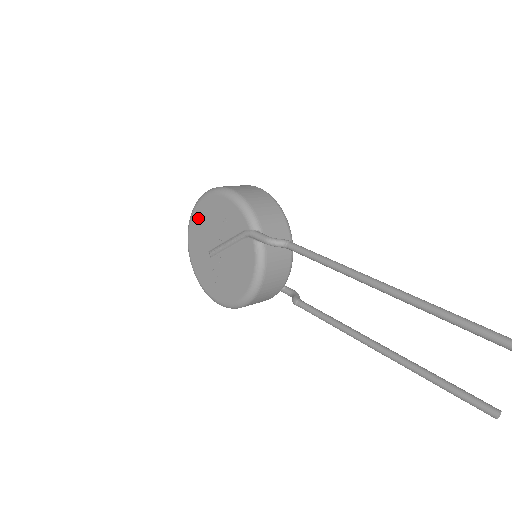
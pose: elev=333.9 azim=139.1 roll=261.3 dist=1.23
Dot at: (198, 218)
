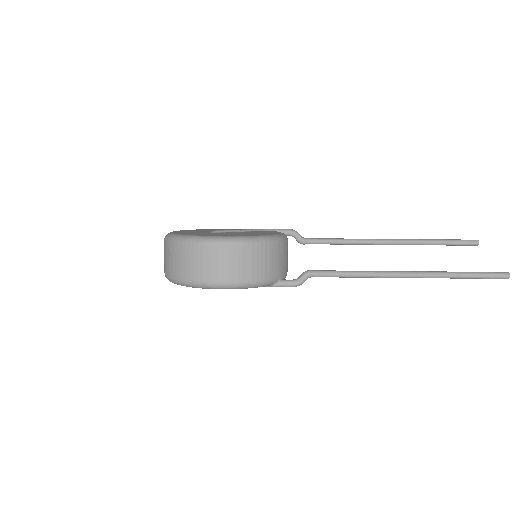
Dot at: occluded
